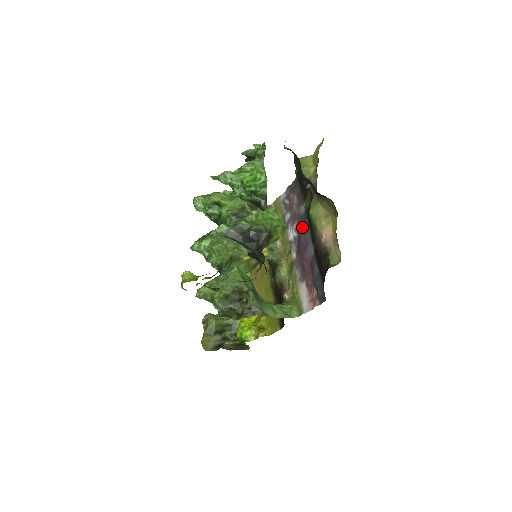
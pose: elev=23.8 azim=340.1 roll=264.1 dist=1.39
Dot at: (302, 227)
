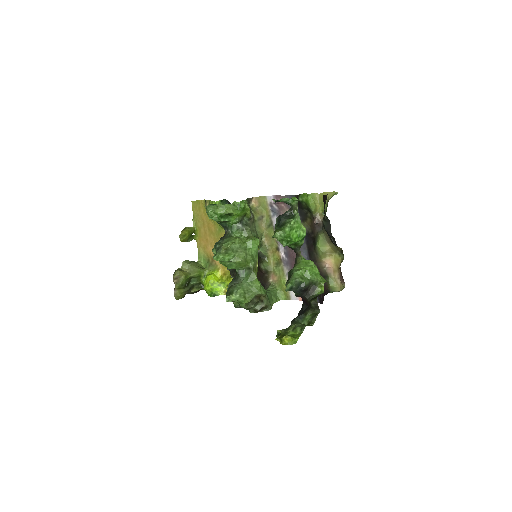
Dot at: occluded
